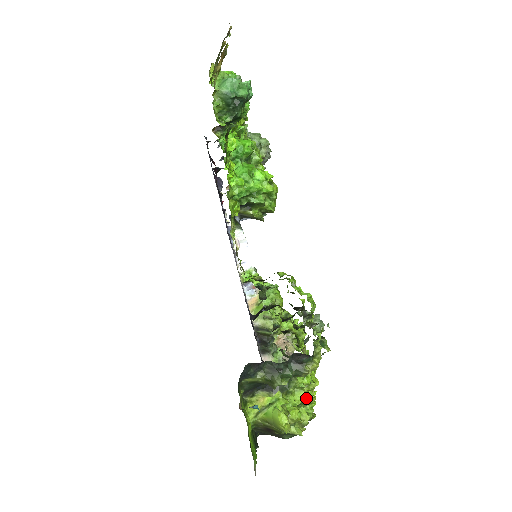
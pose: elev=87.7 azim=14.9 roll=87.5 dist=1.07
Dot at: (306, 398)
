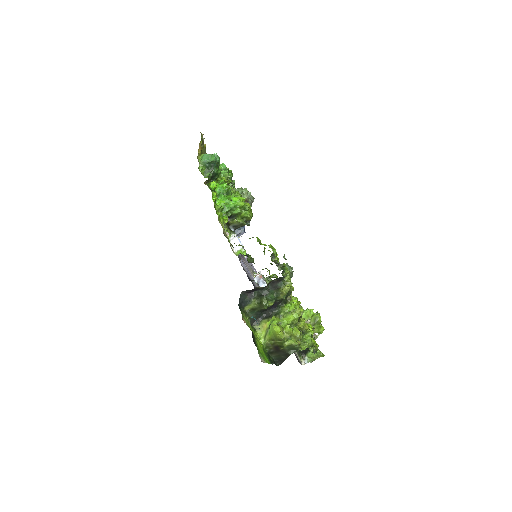
Dot at: (294, 318)
